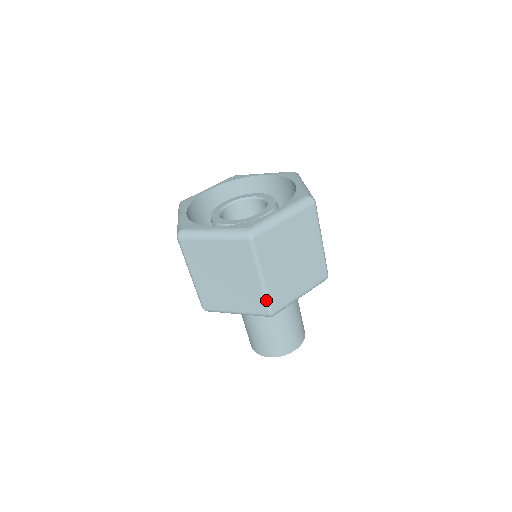
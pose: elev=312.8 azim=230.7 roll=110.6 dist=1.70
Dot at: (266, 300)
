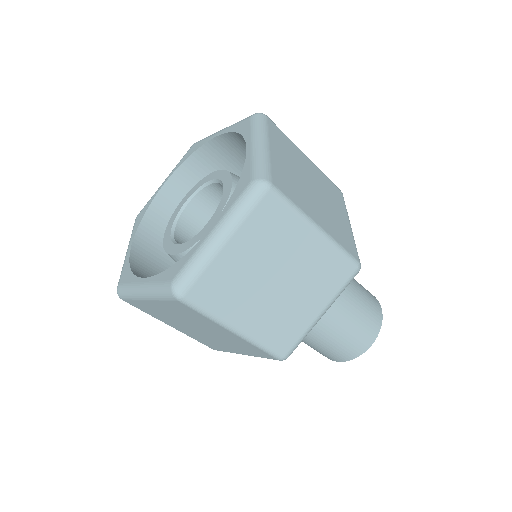
Dot at: (342, 253)
